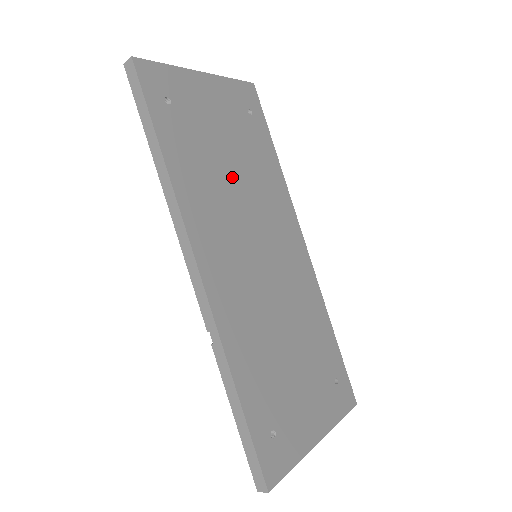
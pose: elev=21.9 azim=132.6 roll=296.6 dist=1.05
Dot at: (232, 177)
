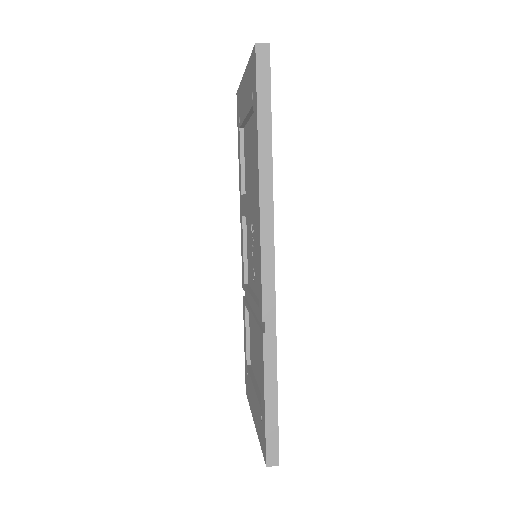
Dot at: occluded
